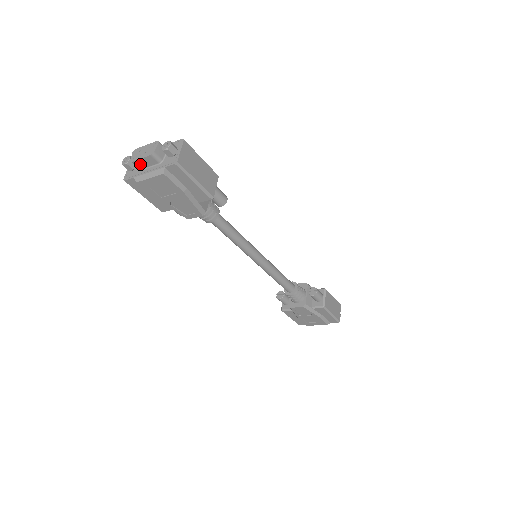
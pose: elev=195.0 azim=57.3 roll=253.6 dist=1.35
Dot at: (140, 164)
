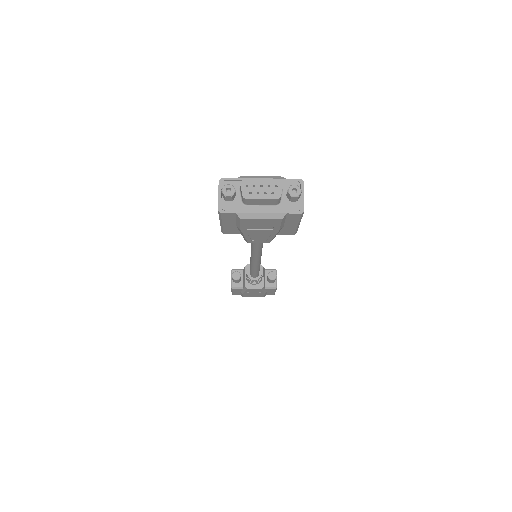
Dot at: (252, 202)
